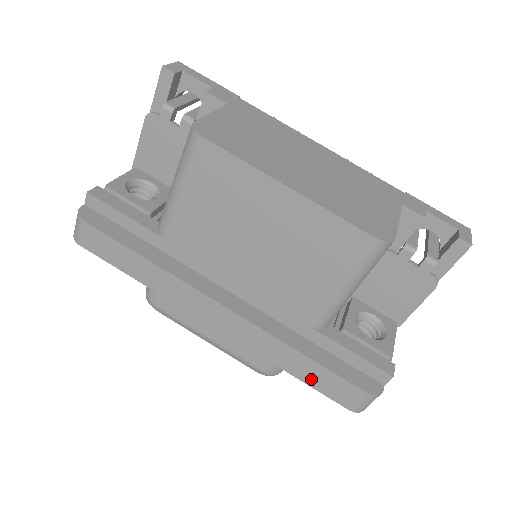
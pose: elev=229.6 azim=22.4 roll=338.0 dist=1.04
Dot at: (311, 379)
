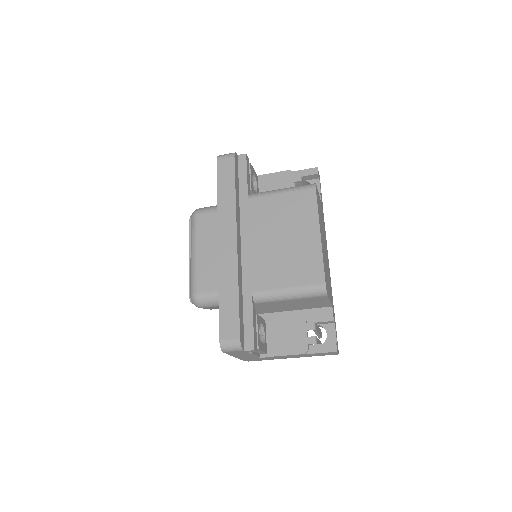
Dot at: (225, 308)
